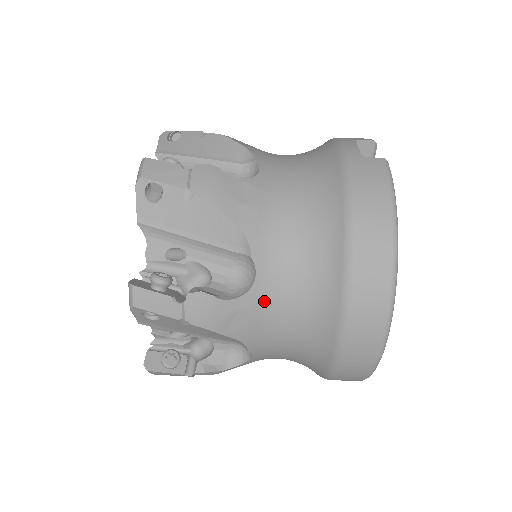
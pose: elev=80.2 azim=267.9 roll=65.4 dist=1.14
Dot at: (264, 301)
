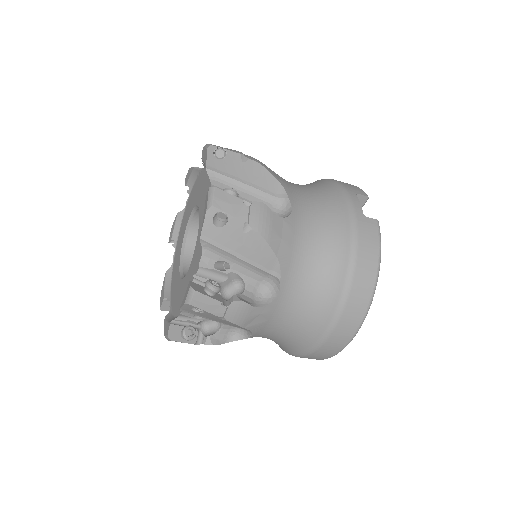
Dot at: (278, 309)
